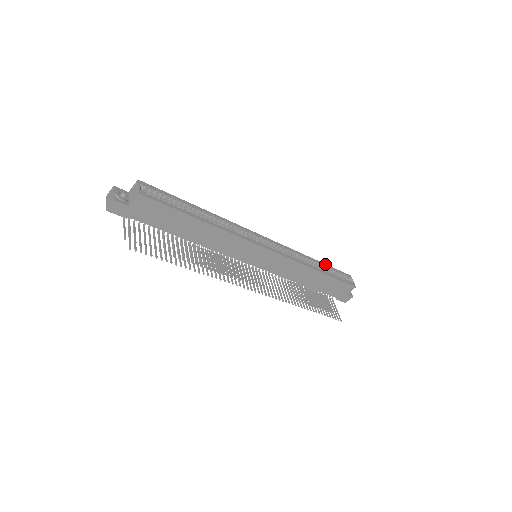
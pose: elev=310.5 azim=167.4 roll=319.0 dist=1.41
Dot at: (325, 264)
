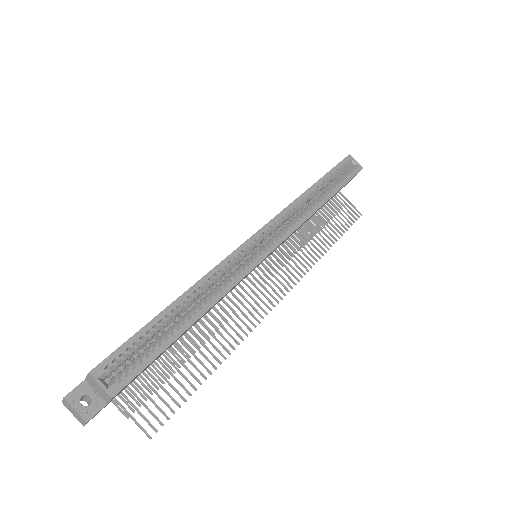
Dot at: (323, 177)
